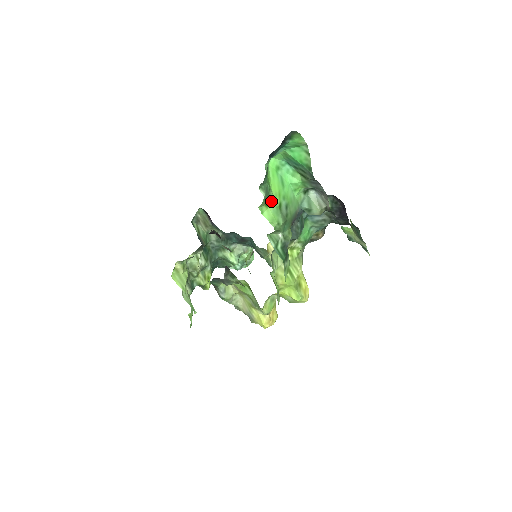
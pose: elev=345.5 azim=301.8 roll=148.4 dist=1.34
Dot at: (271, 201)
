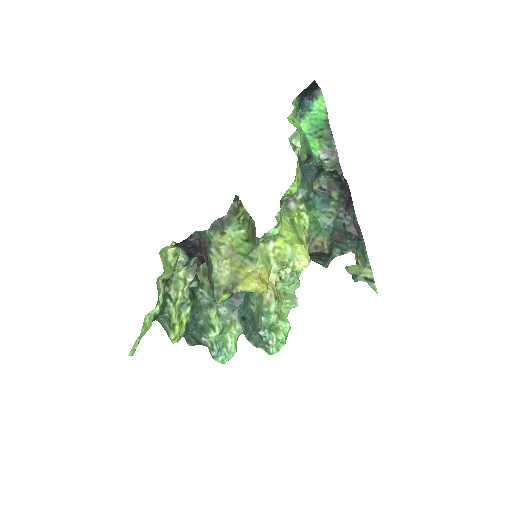
Dot at: (297, 124)
